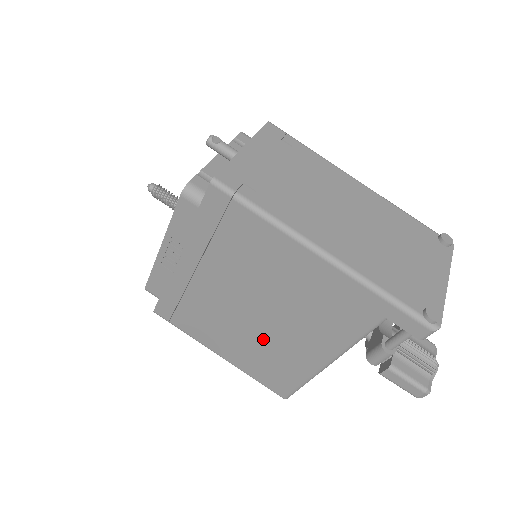
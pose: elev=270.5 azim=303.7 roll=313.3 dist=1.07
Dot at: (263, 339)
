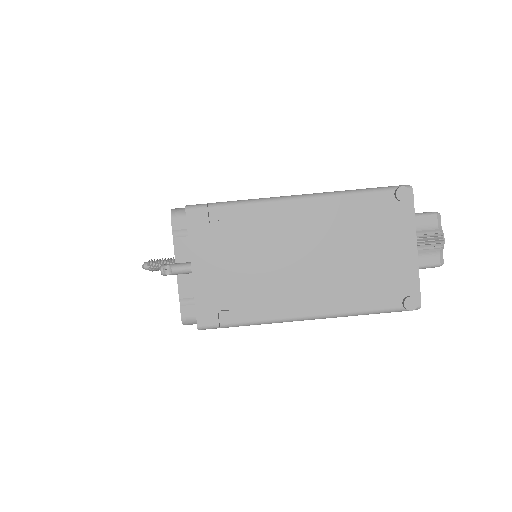
Dot at: occluded
